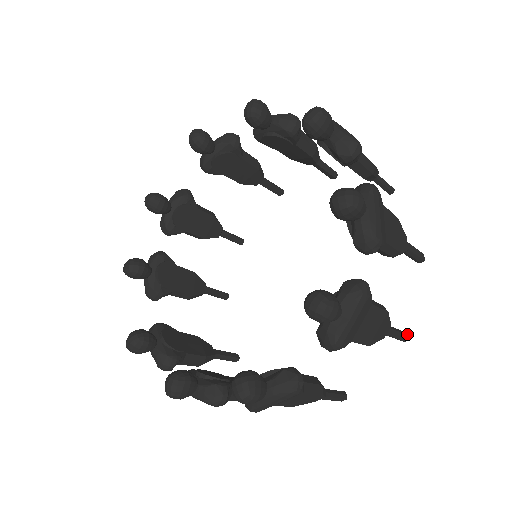
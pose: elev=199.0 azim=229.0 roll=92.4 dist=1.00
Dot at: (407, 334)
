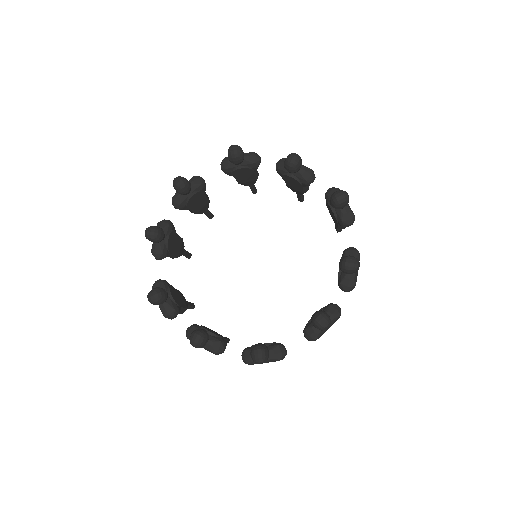
Dot at: occluded
